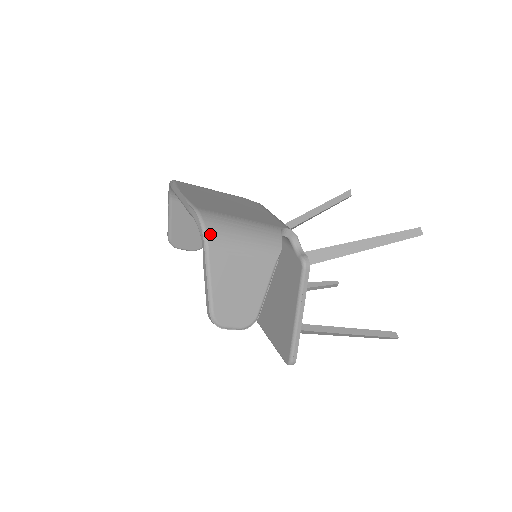
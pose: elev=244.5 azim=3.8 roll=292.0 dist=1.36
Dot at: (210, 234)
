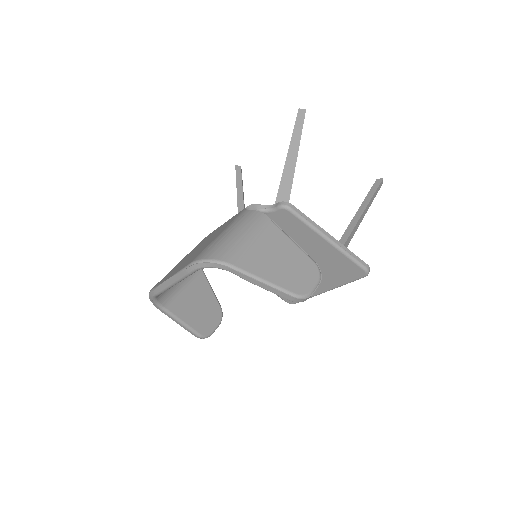
Dot at: (221, 258)
